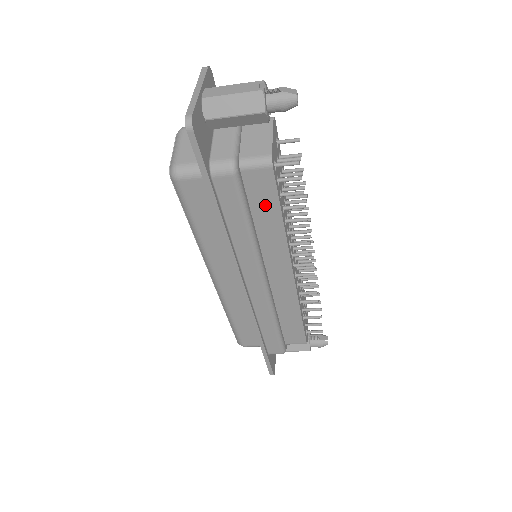
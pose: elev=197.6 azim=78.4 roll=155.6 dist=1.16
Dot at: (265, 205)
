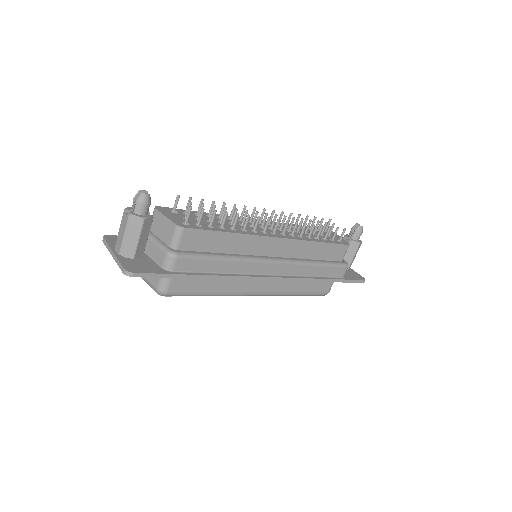
Dot at: (212, 241)
